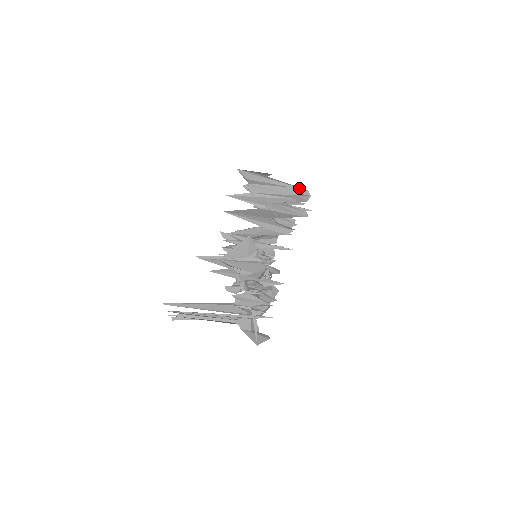
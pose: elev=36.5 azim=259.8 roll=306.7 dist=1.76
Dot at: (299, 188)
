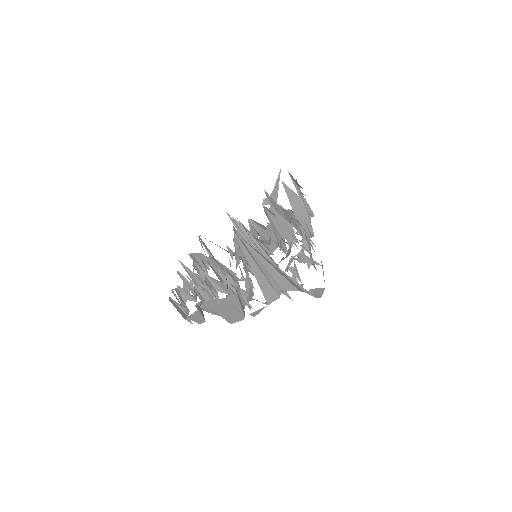
Dot at: occluded
